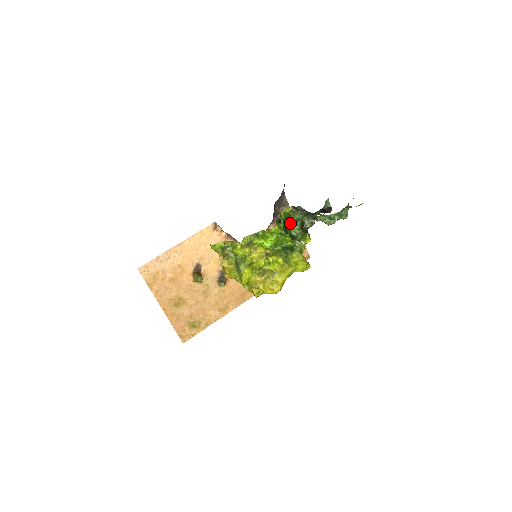
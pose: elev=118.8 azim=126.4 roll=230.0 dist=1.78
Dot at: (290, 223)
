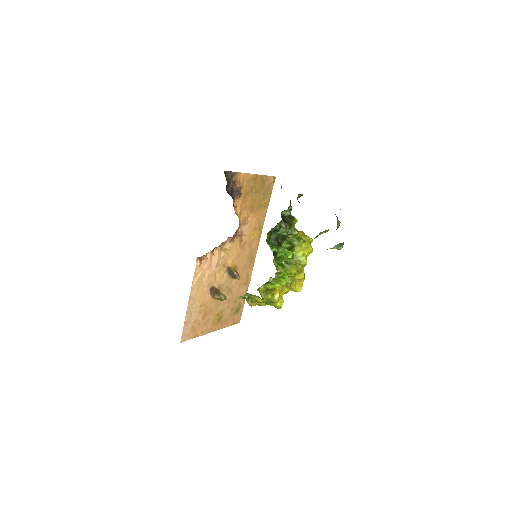
Dot at: (277, 234)
